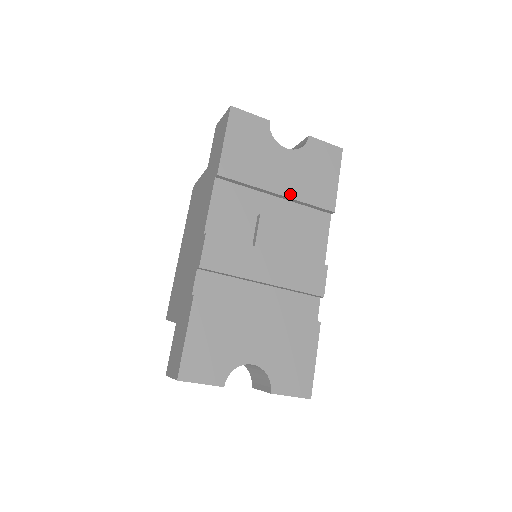
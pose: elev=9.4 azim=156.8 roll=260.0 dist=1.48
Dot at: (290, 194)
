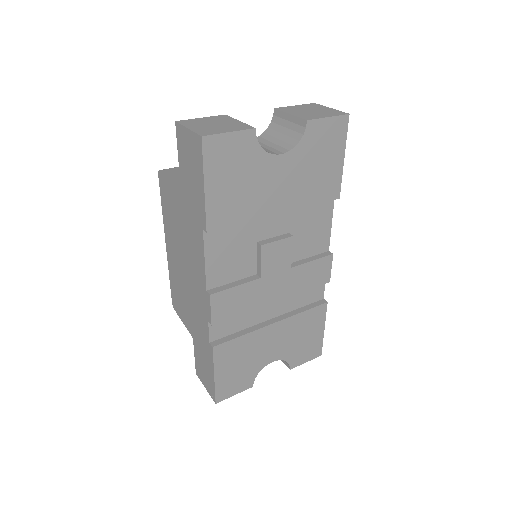
Dot at: (290, 207)
